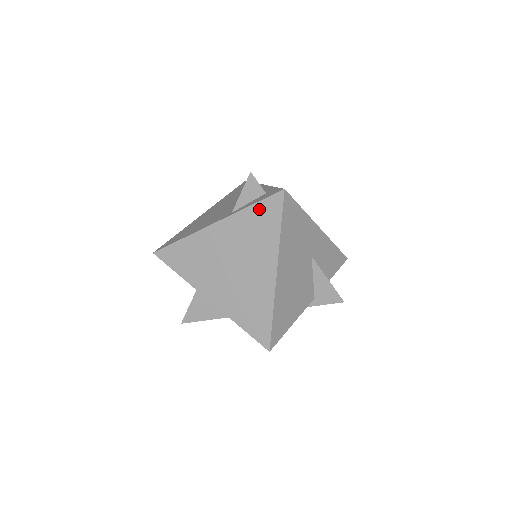
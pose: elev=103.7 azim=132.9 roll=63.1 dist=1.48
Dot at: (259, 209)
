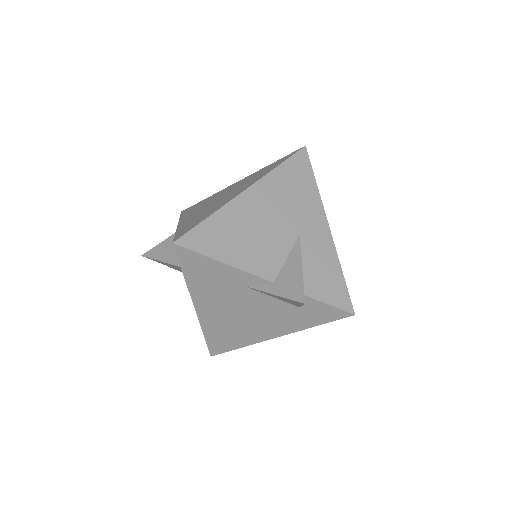
Dot at: (276, 162)
